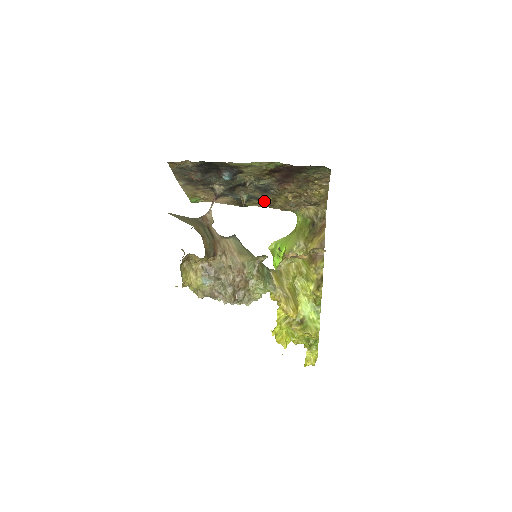
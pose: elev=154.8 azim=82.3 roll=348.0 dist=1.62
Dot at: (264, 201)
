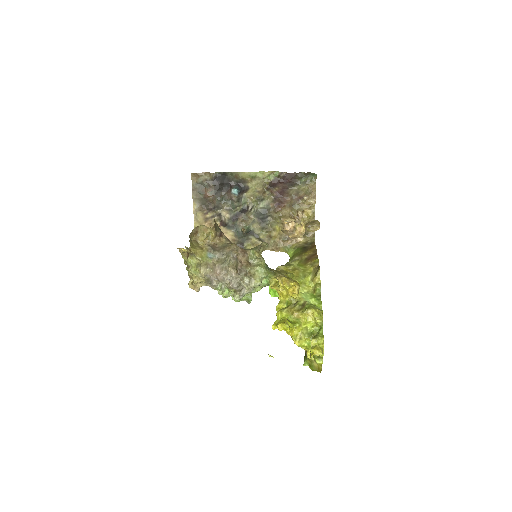
Dot at: (261, 239)
